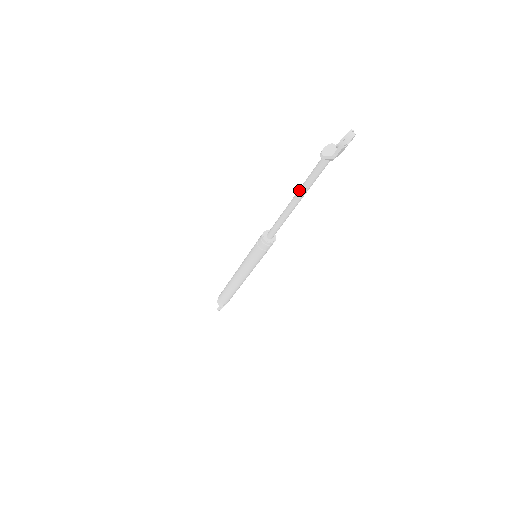
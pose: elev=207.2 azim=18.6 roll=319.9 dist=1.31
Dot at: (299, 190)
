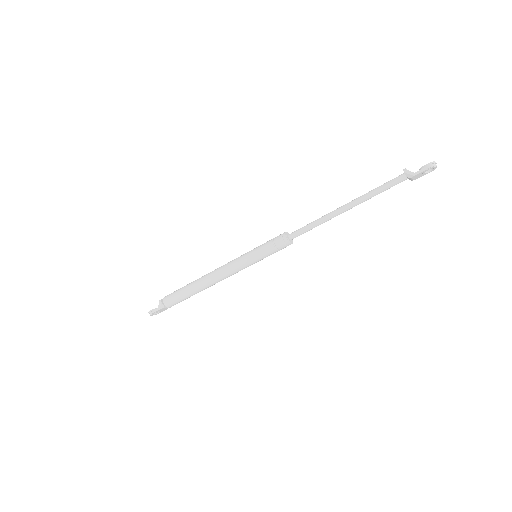
Dot at: (358, 198)
